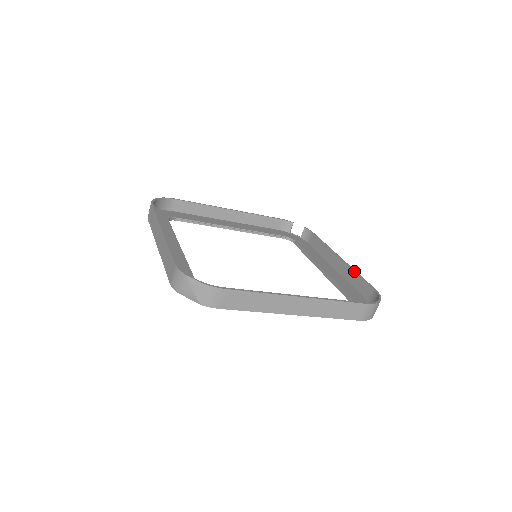
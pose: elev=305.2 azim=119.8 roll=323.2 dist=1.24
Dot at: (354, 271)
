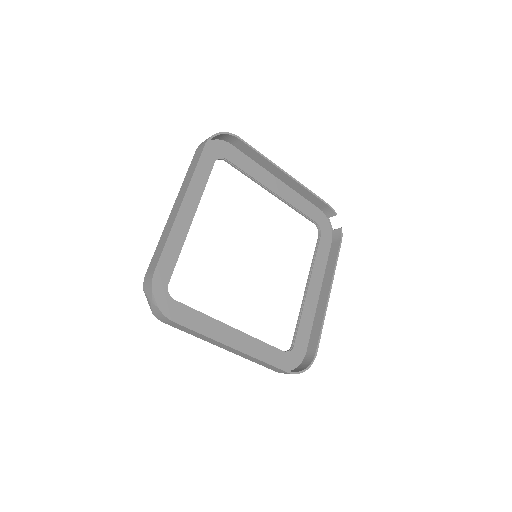
Dot at: (323, 319)
